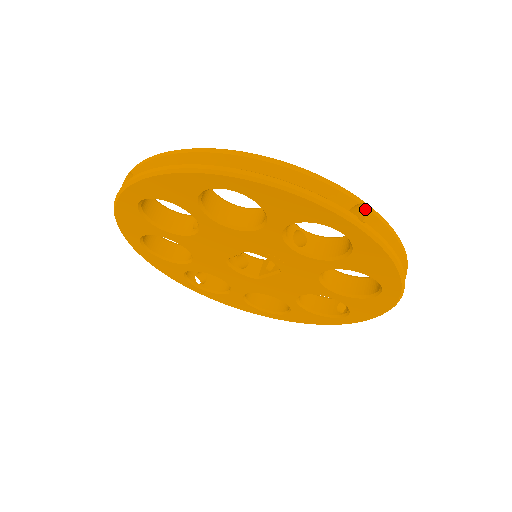
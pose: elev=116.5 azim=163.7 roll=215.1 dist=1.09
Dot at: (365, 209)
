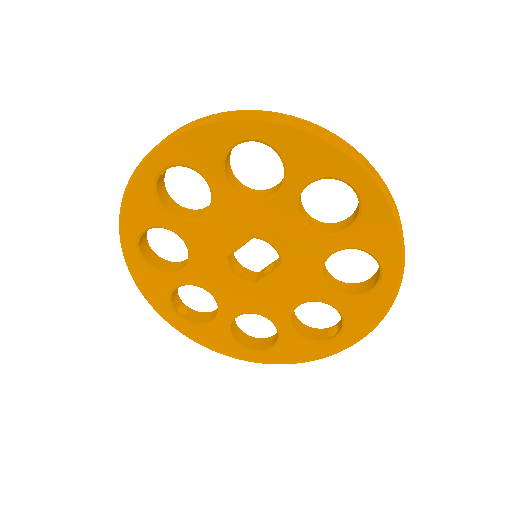
Dot at: (372, 172)
